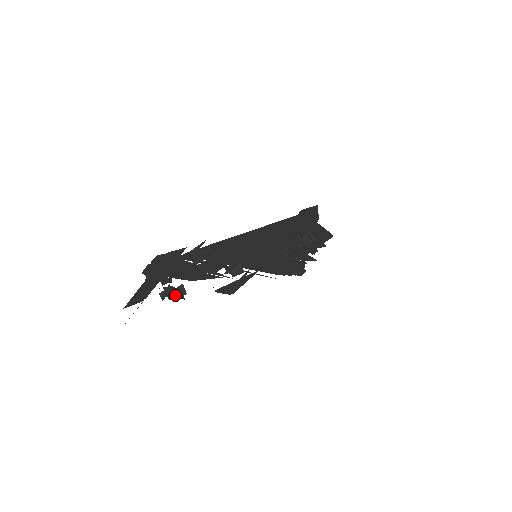
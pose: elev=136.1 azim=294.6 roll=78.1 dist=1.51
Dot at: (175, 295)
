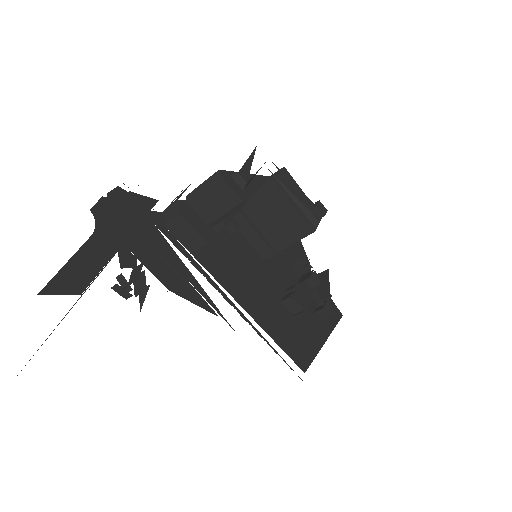
Dot at: occluded
